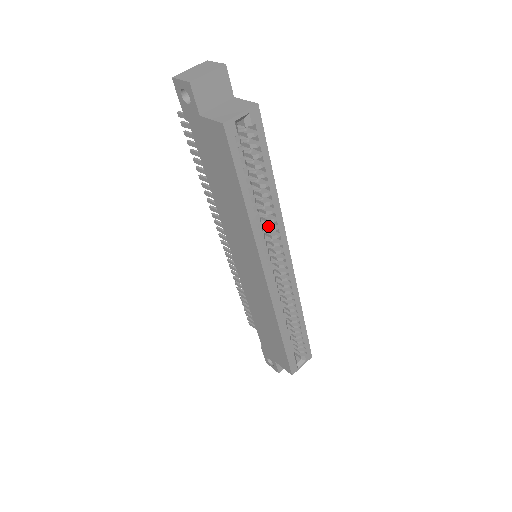
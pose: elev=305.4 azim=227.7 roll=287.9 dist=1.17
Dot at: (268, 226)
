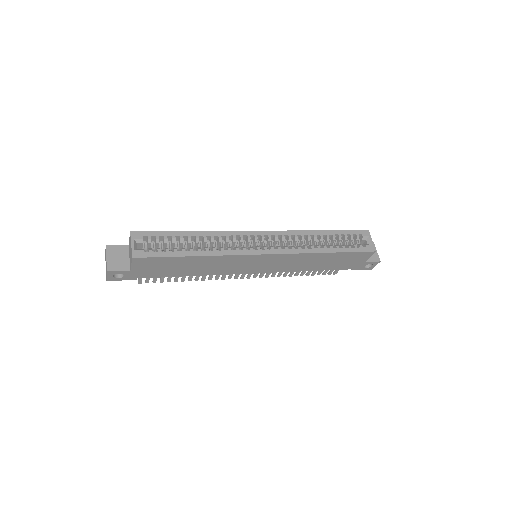
Dot at: (225, 243)
